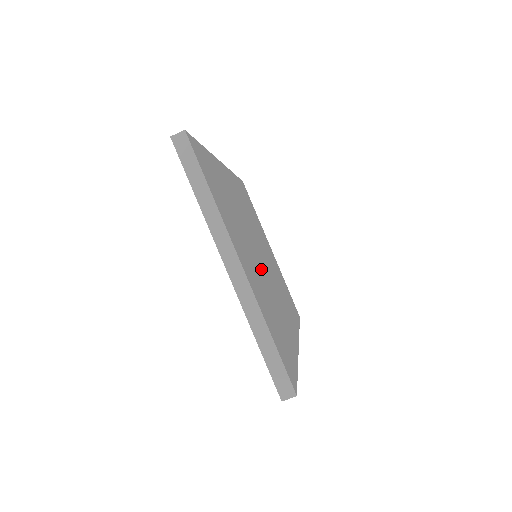
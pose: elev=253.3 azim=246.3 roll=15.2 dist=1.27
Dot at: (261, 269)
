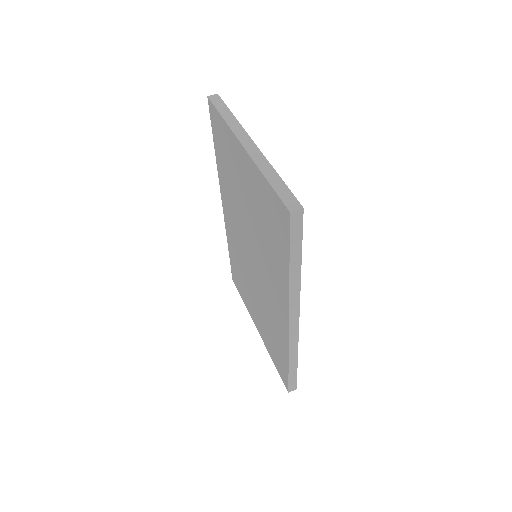
Dot at: occluded
